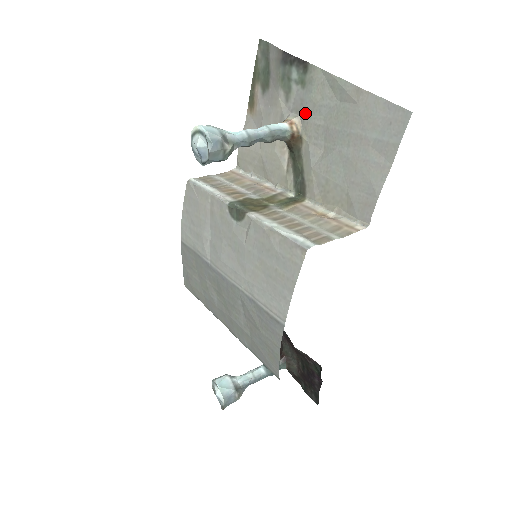
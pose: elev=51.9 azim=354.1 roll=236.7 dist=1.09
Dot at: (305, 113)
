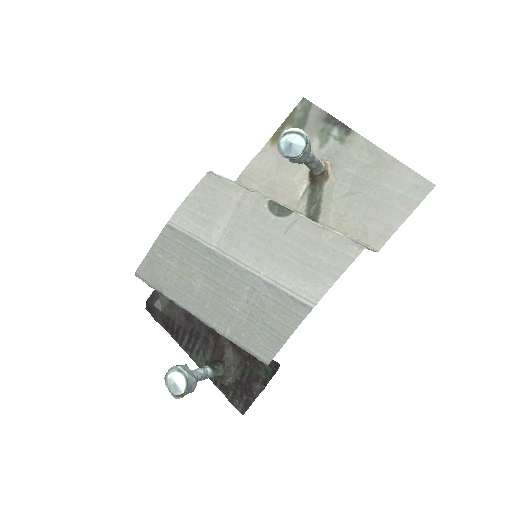
Dot at: (338, 161)
